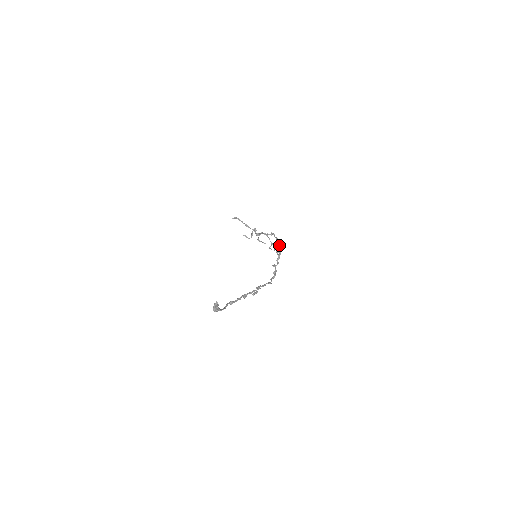
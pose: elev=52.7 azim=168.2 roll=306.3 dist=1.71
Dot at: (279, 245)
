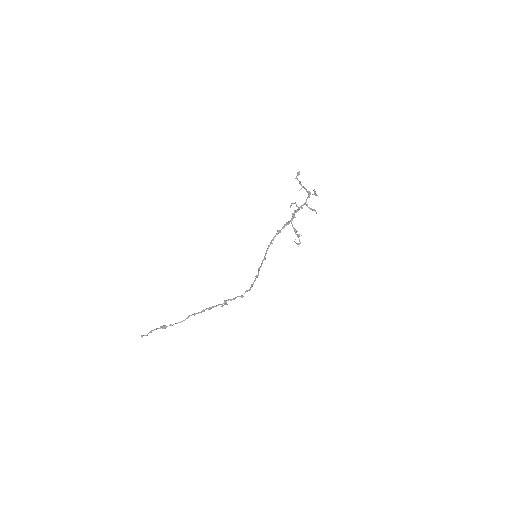
Dot at: occluded
